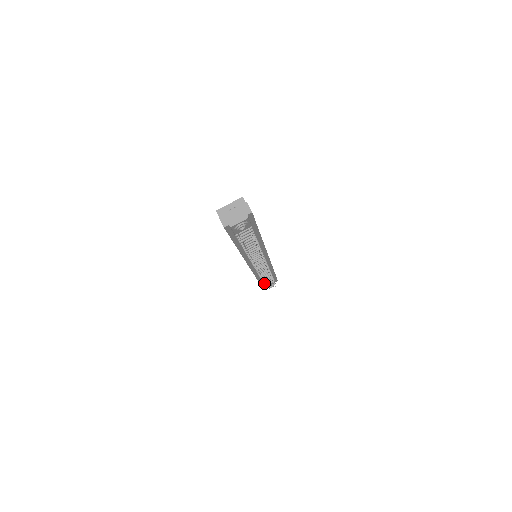
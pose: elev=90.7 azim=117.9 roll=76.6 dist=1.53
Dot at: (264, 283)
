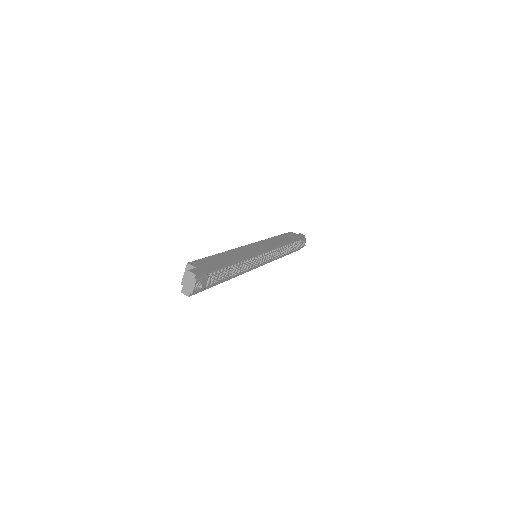
Dot at: occluded
